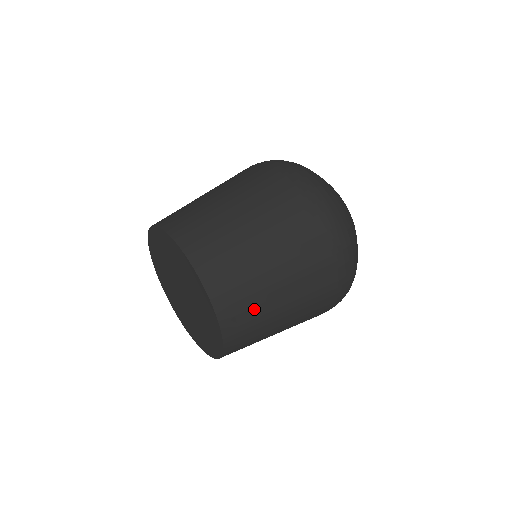
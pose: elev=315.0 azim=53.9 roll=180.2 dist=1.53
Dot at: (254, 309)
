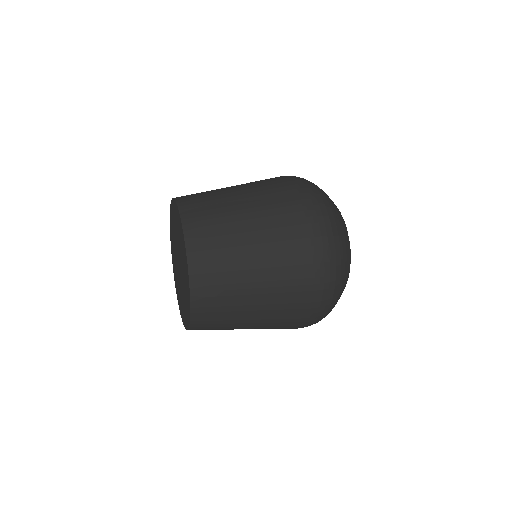
Dot at: (220, 238)
